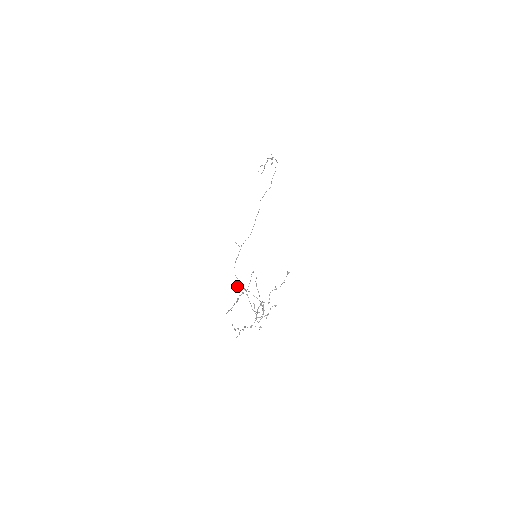
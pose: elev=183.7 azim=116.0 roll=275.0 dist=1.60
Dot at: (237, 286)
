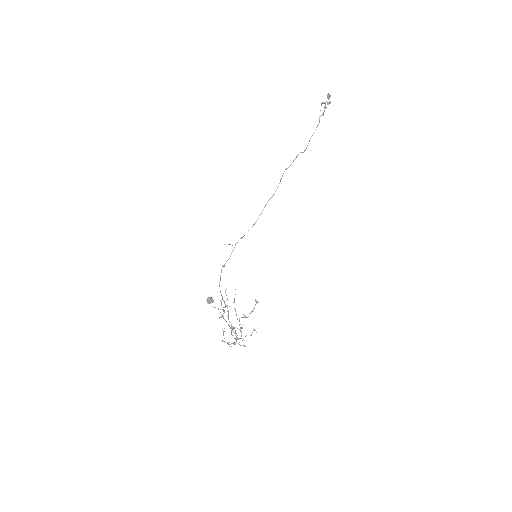
Dot at: (209, 303)
